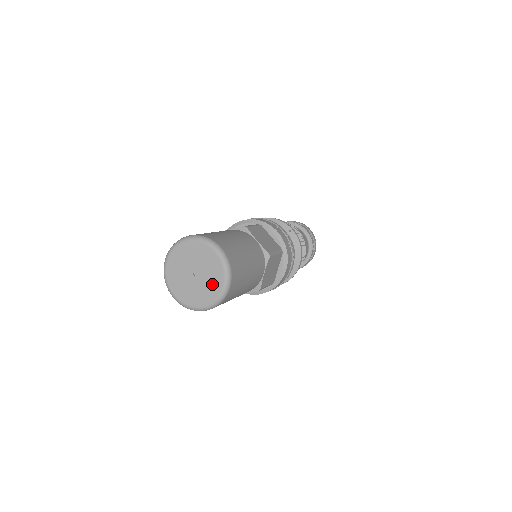
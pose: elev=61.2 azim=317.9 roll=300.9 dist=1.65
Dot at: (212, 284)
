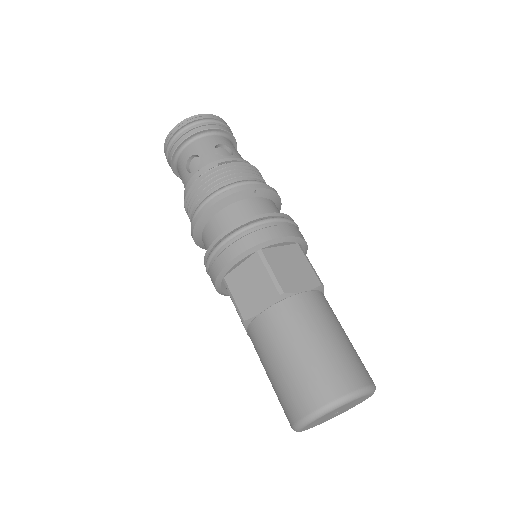
Dot at: occluded
